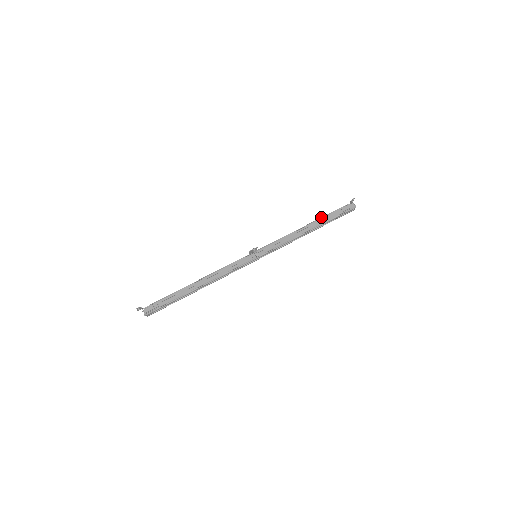
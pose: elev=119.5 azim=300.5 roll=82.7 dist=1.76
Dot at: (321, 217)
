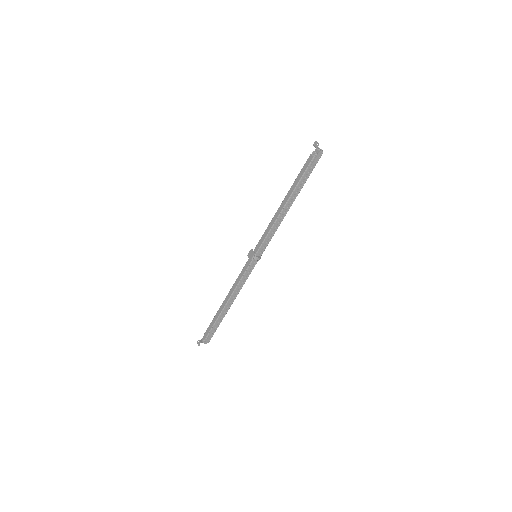
Dot at: (295, 188)
